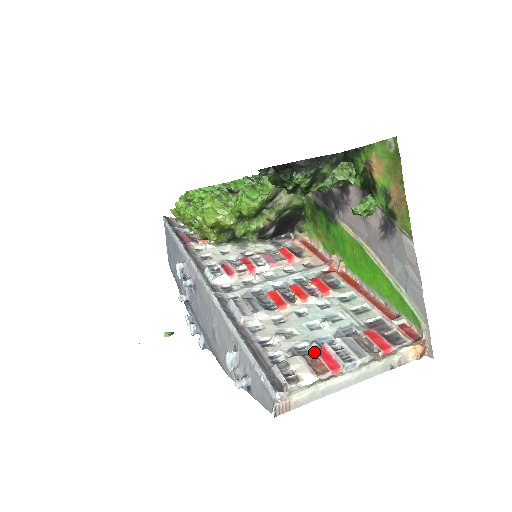
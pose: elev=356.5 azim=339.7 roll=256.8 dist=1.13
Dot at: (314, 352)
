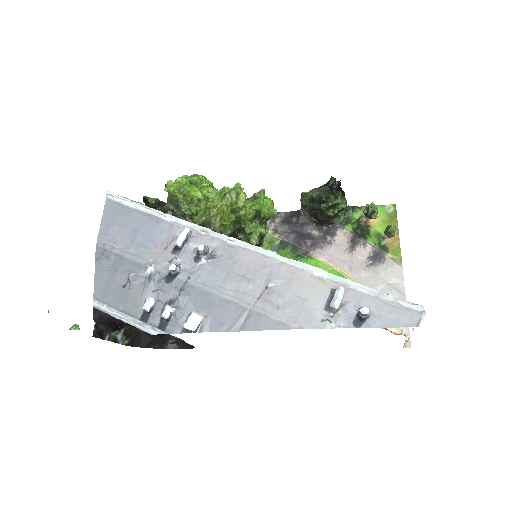
Dot at: occluded
